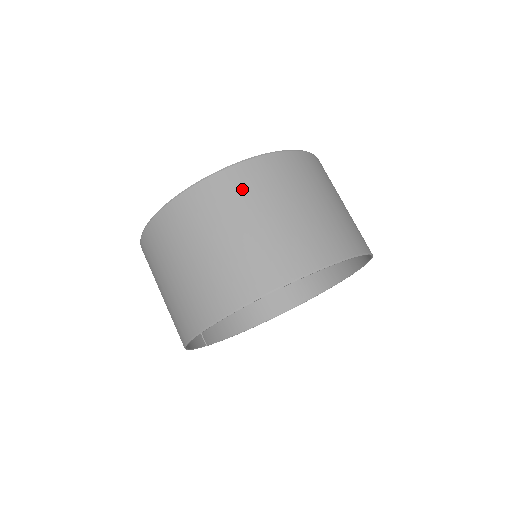
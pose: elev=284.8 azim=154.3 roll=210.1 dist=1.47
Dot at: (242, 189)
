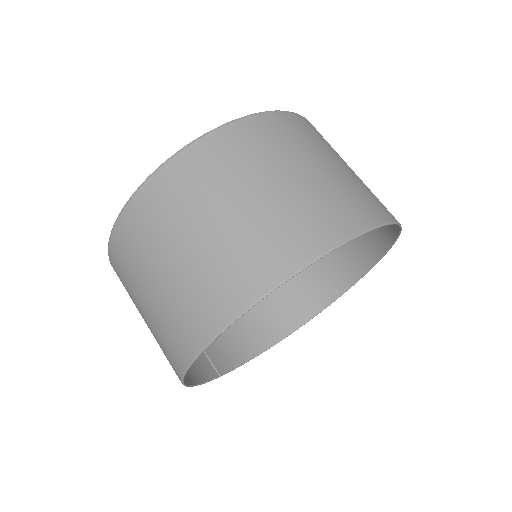
Dot at: (208, 170)
